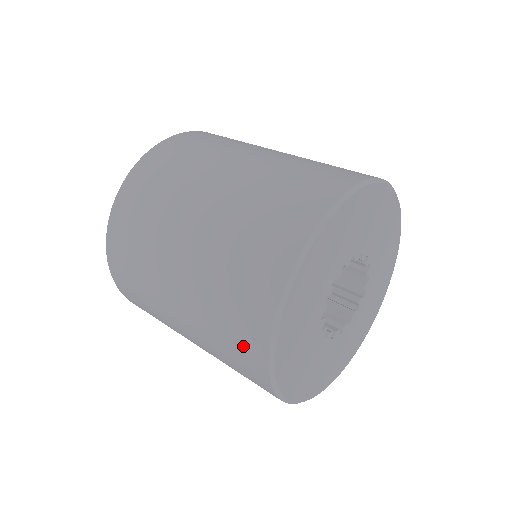
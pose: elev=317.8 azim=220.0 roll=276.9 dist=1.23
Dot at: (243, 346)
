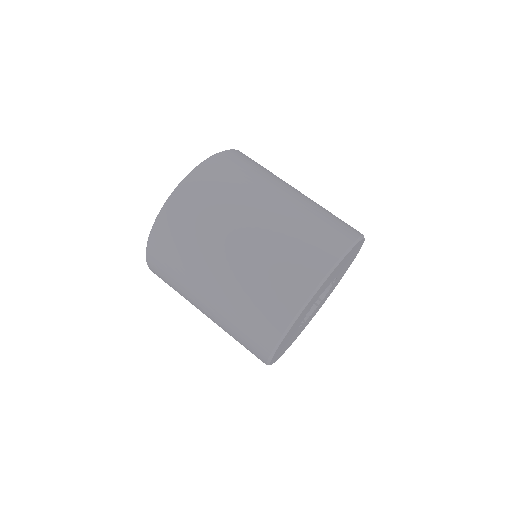
Dot at: (260, 329)
